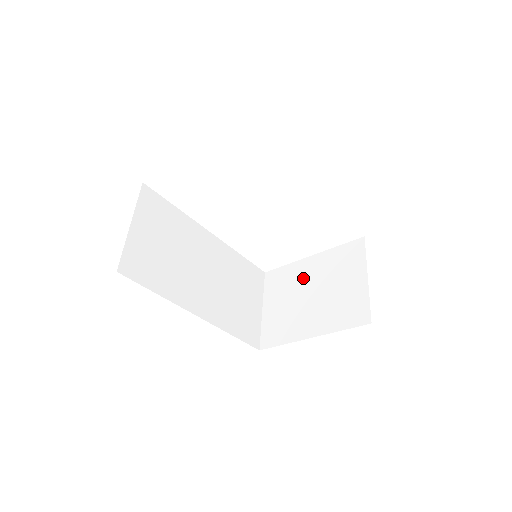
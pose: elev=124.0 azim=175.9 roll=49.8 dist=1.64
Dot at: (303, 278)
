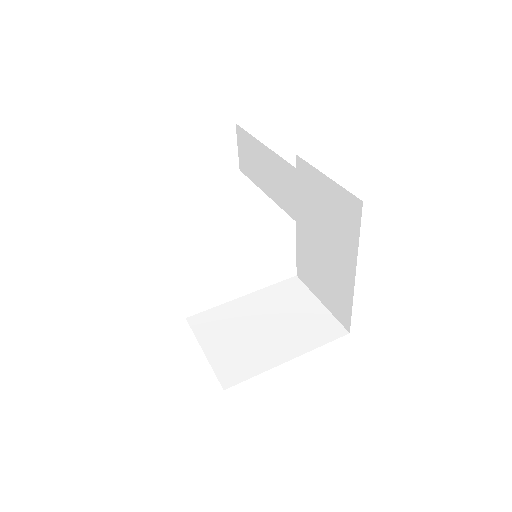
Dot at: (245, 314)
